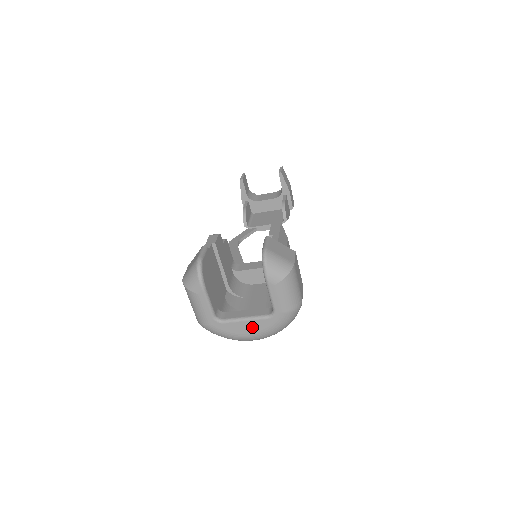
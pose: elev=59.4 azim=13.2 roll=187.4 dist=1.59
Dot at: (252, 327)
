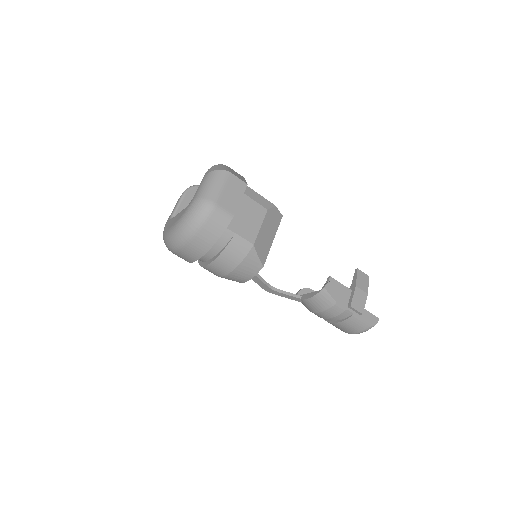
Dot at: (176, 219)
